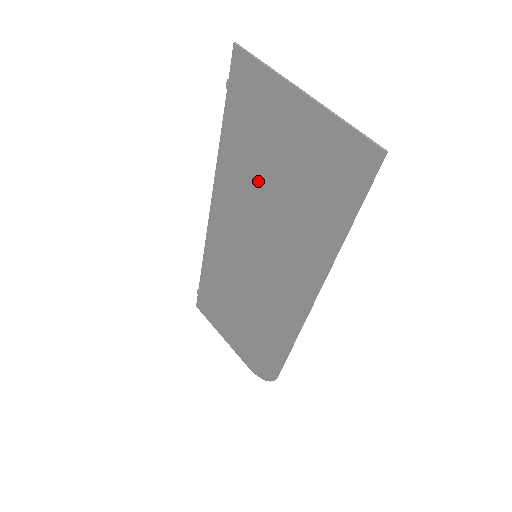
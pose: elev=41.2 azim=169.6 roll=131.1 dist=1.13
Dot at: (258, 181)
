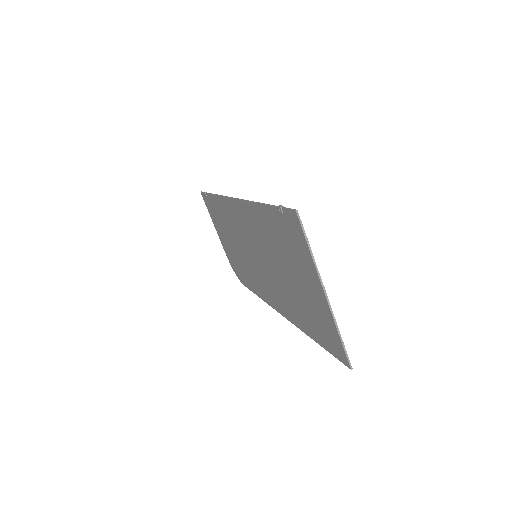
Dot at: (275, 254)
